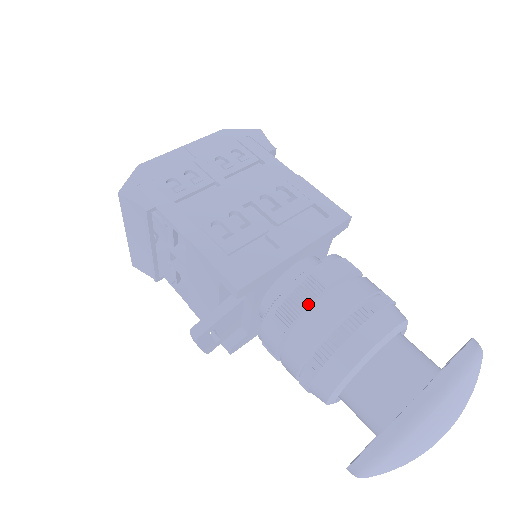
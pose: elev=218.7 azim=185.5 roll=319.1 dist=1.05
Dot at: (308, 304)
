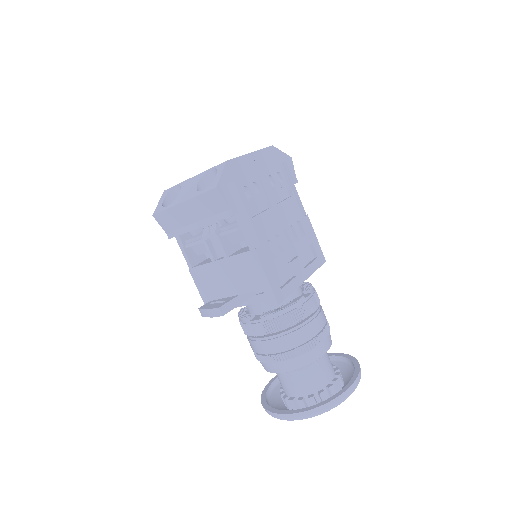
Dot at: occluded
